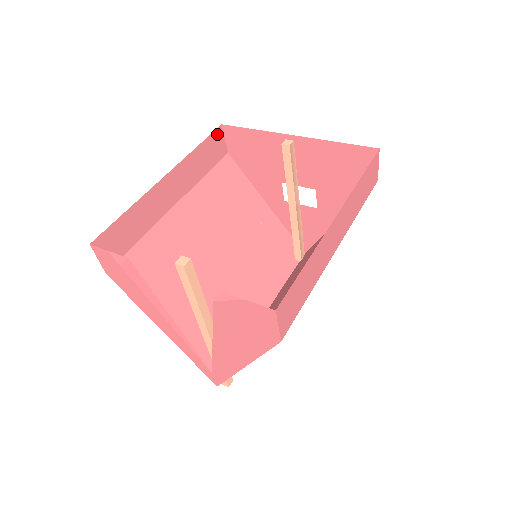
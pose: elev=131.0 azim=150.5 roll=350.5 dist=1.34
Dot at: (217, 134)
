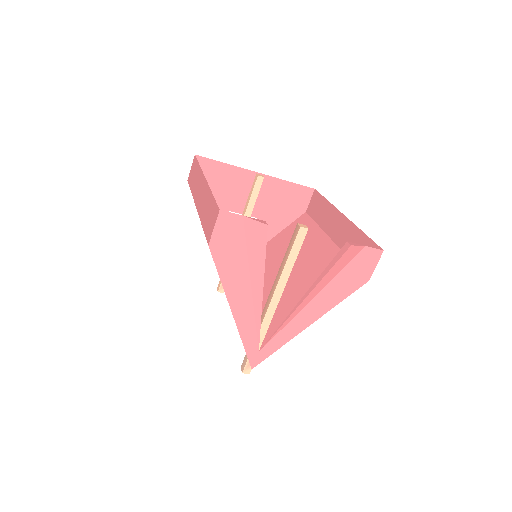
Dot at: (194, 161)
